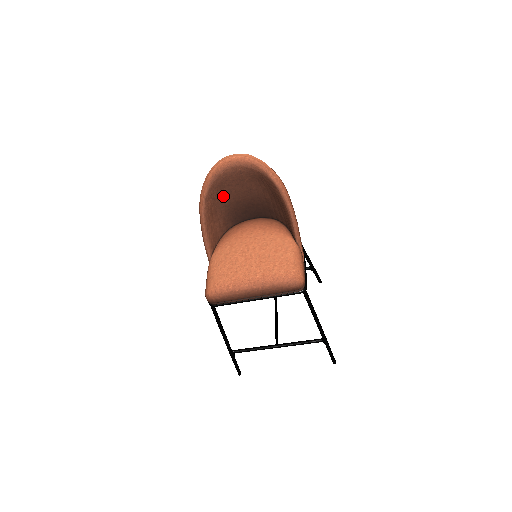
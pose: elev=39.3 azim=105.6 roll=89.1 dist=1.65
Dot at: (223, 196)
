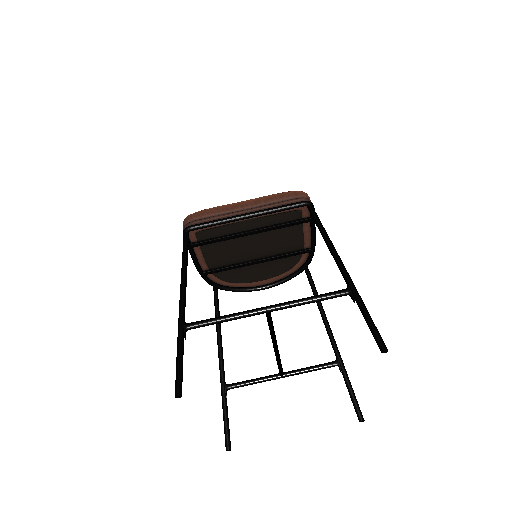
Dot at: occluded
